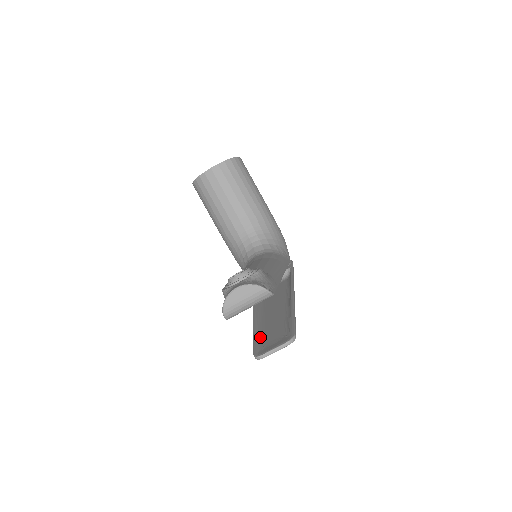
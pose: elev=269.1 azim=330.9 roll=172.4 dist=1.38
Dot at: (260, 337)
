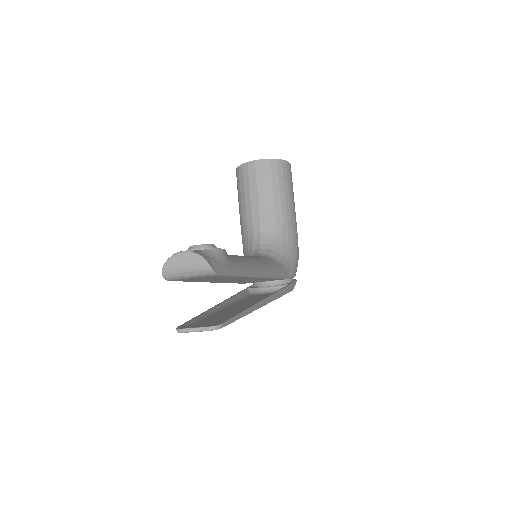
Dot at: (200, 318)
